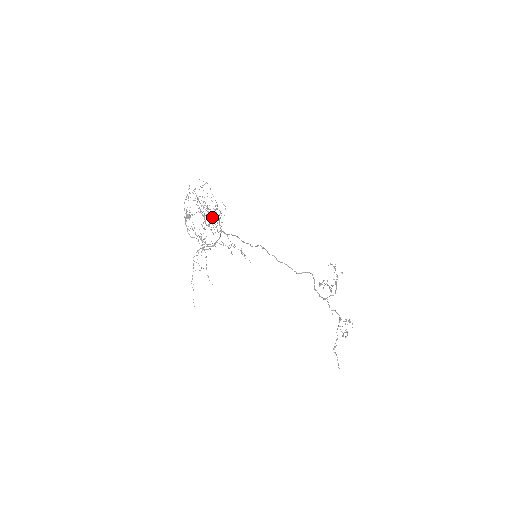
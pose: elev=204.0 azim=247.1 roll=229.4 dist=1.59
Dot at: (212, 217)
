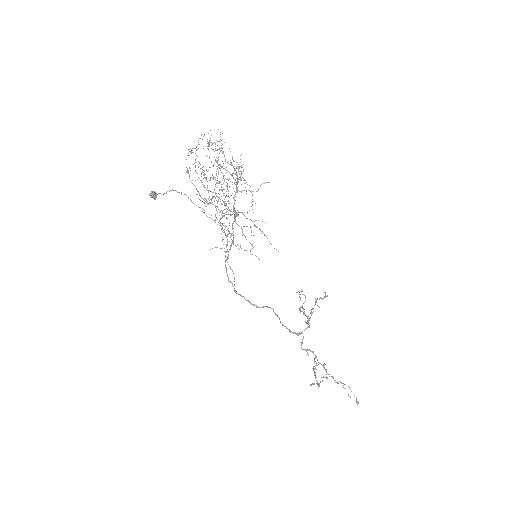
Dot at: (237, 178)
